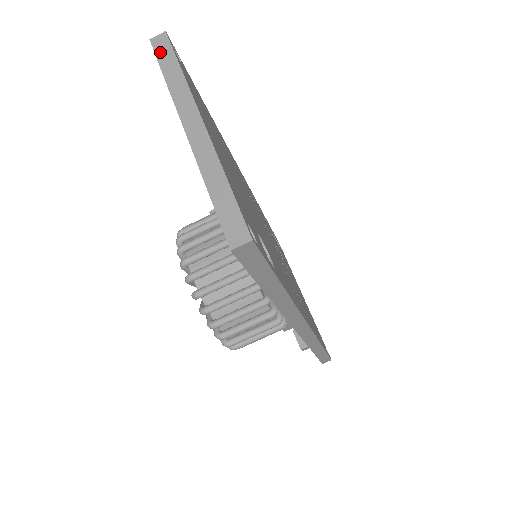
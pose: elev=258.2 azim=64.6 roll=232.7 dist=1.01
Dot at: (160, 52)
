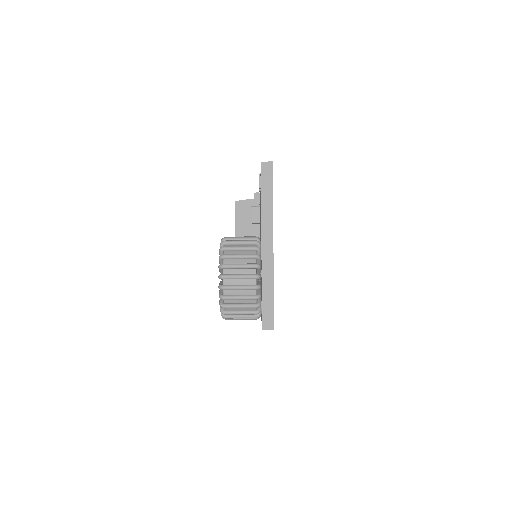
Dot at: (264, 178)
